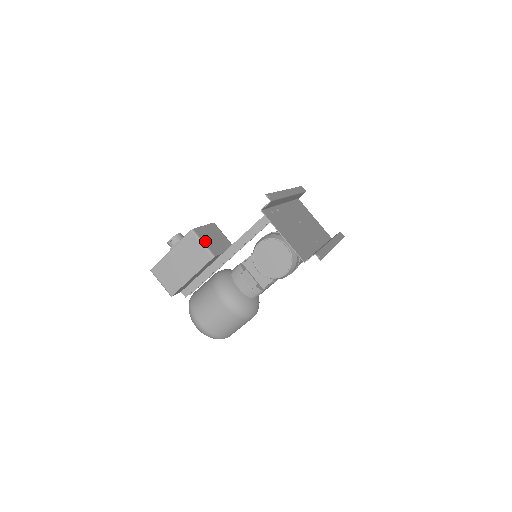
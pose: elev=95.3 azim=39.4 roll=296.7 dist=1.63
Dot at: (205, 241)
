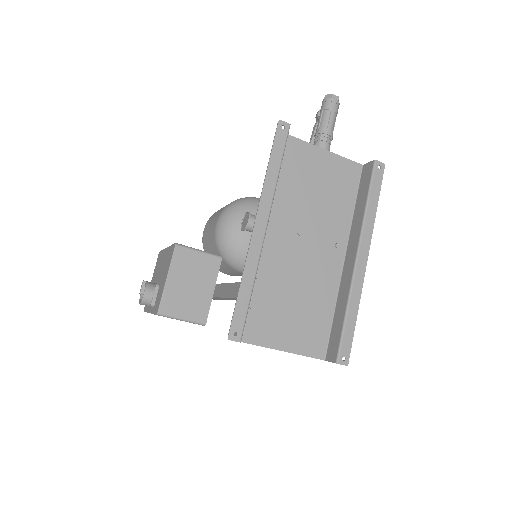
Dot at: (182, 312)
